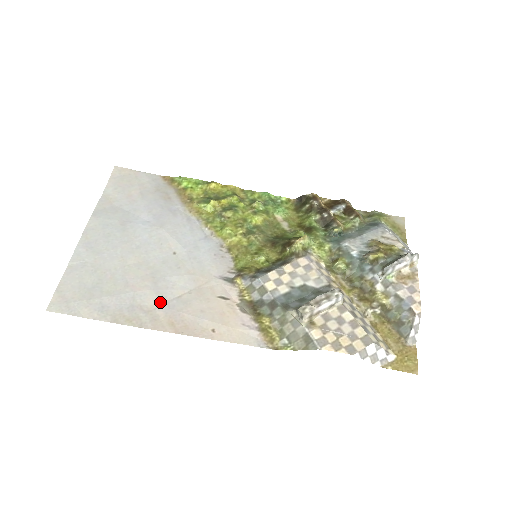
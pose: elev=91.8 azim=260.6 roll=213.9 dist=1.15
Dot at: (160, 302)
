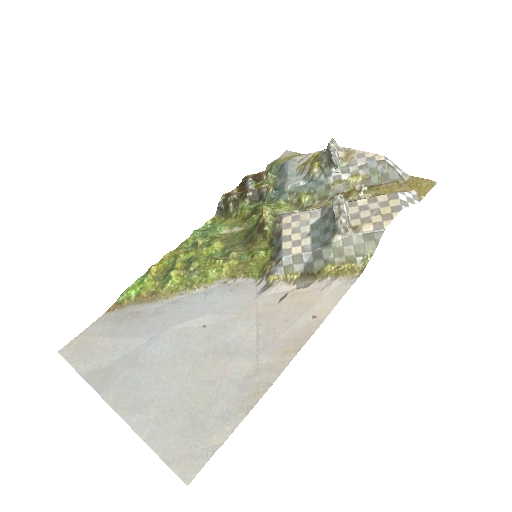
Dot at: (253, 356)
